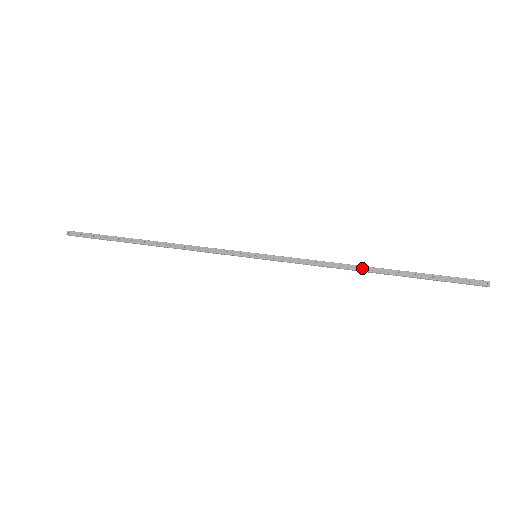
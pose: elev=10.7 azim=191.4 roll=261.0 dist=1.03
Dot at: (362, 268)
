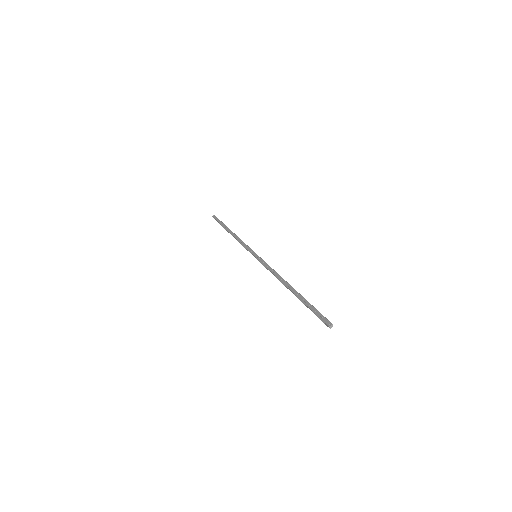
Dot at: (286, 283)
